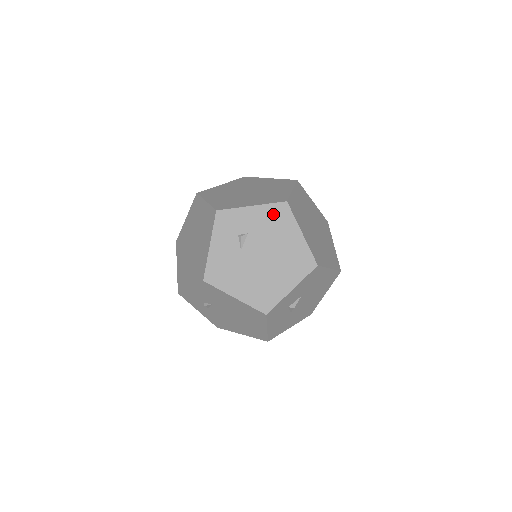
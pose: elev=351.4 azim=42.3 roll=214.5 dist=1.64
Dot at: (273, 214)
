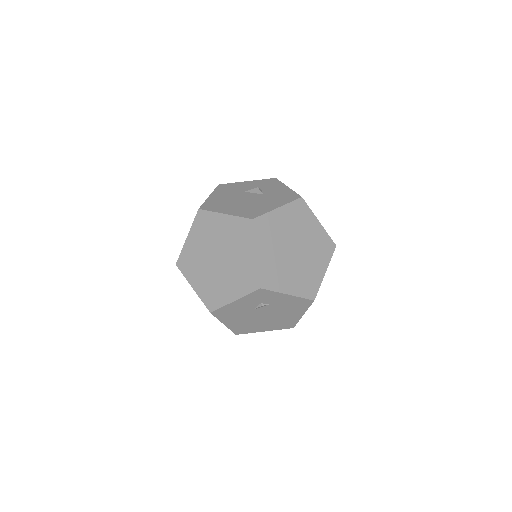
Dot at: (297, 302)
